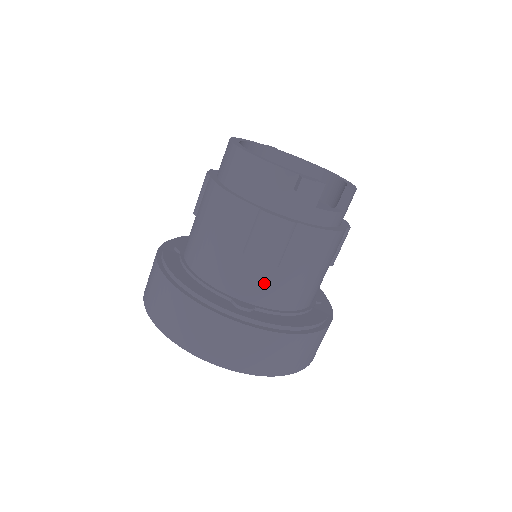
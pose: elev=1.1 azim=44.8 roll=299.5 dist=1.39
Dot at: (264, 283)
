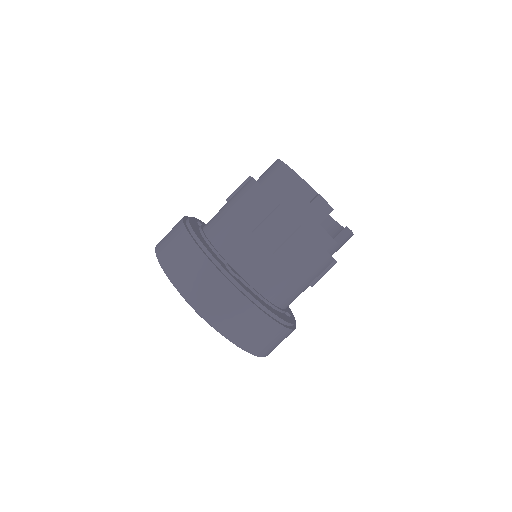
Dot at: (257, 262)
